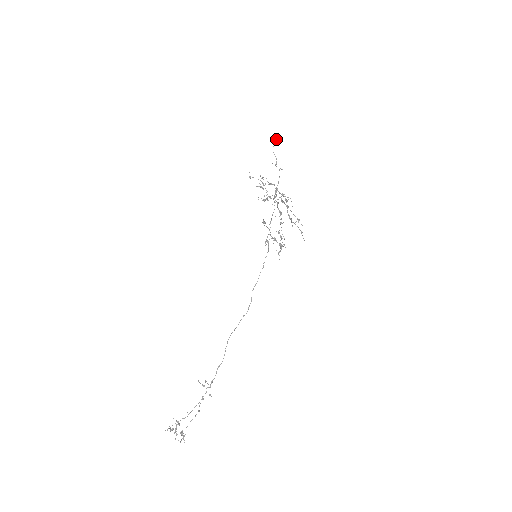
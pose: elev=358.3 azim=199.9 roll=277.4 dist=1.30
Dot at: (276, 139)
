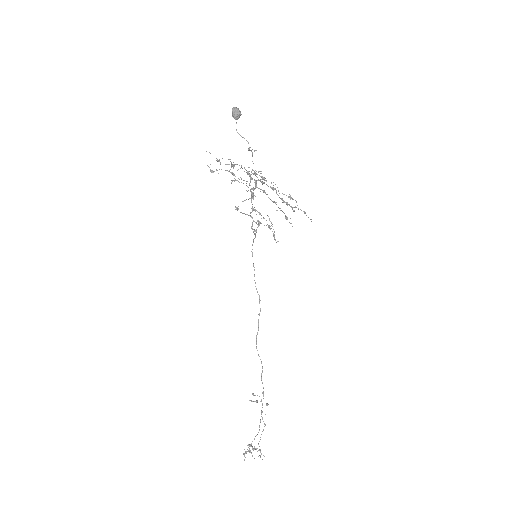
Dot at: (234, 115)
